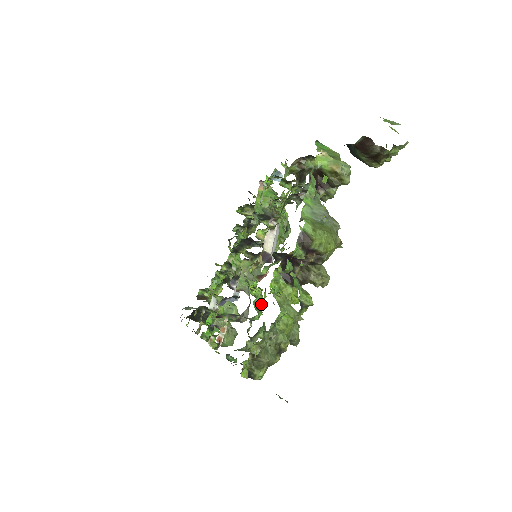
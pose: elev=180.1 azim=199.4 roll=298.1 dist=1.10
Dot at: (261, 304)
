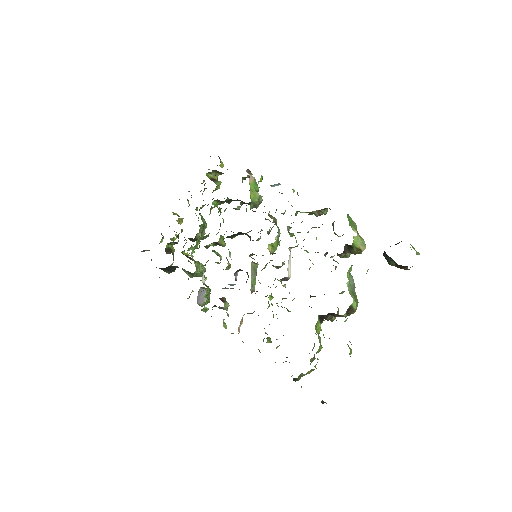
Dot at: (269, 305)
